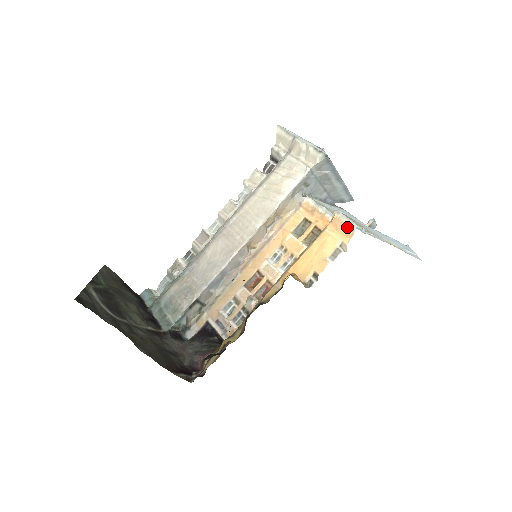
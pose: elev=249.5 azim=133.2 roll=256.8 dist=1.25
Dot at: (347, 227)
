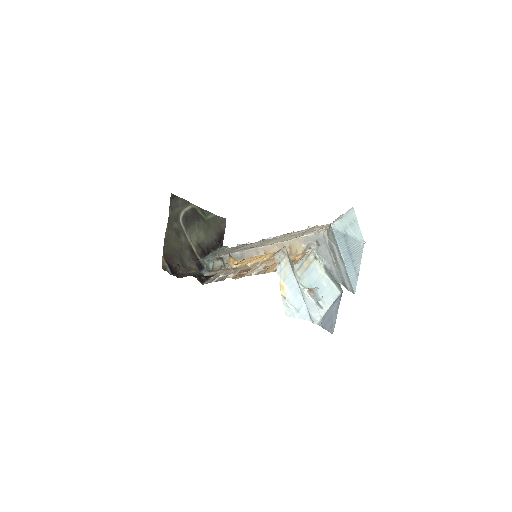
Dot at: (273, 255)
